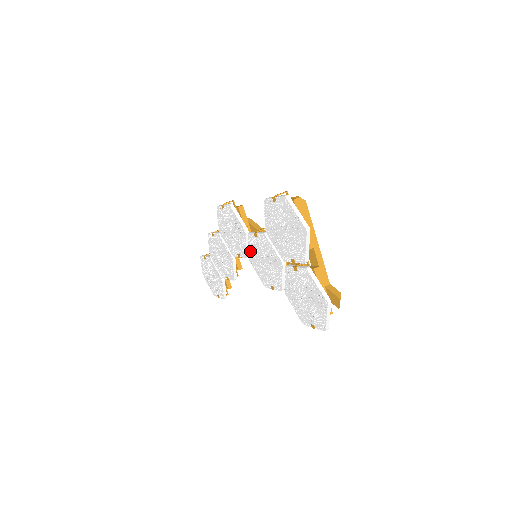
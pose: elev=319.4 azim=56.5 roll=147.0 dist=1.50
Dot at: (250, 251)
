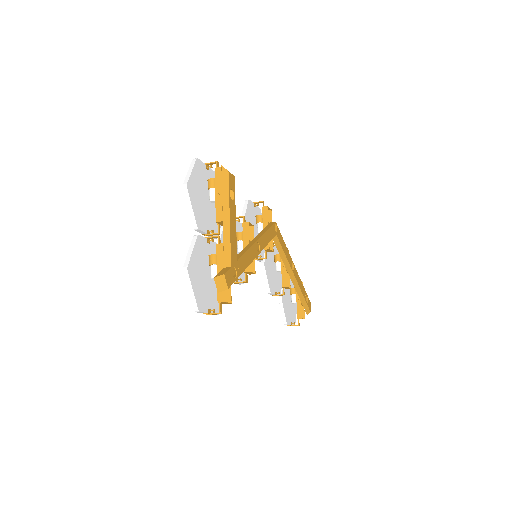
Dot at: occluded
